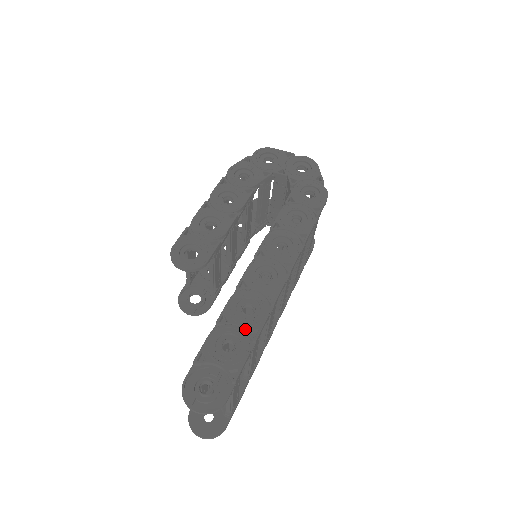
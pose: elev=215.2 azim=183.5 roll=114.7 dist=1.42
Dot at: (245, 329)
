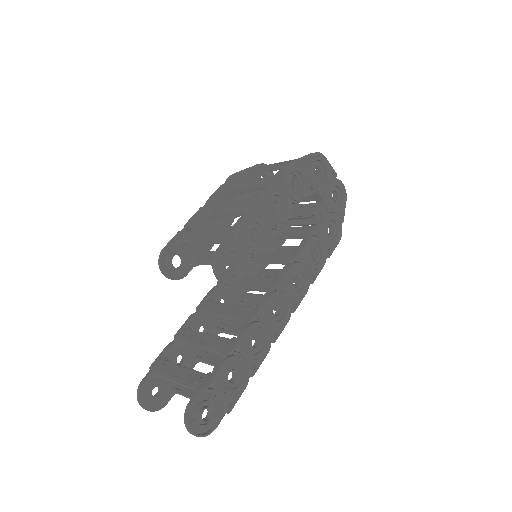
Dot at: (250, 364)
